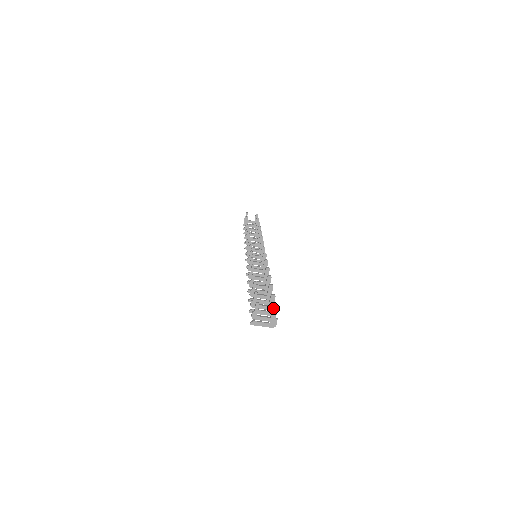
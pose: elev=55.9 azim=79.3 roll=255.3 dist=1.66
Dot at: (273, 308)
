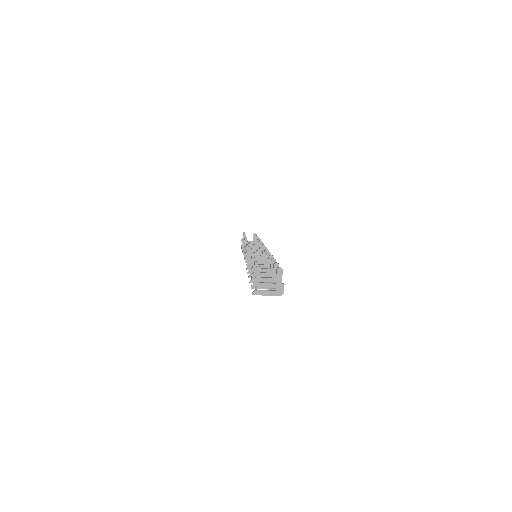
Dot at: (277, 271)
